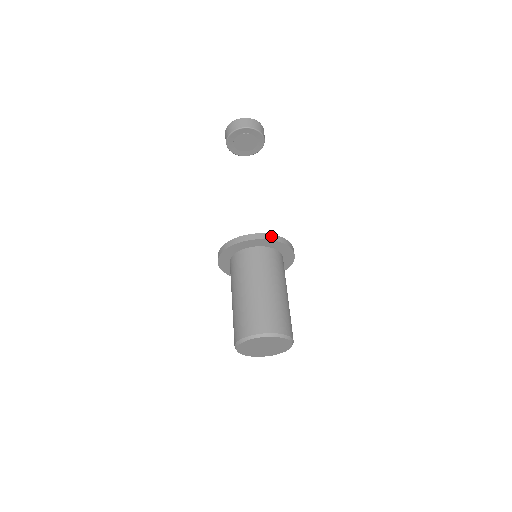
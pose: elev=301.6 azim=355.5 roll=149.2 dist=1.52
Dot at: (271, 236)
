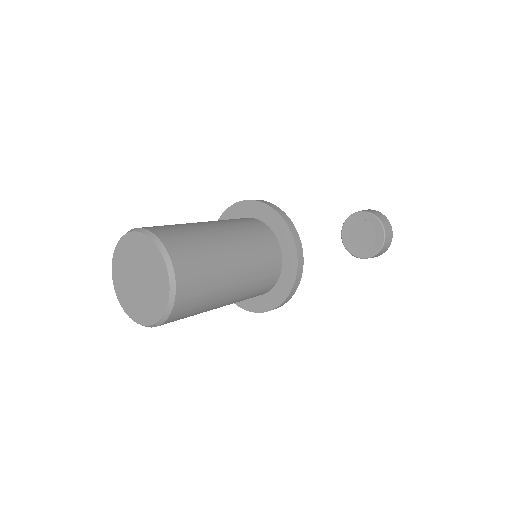
Dot at: (300, 246)
